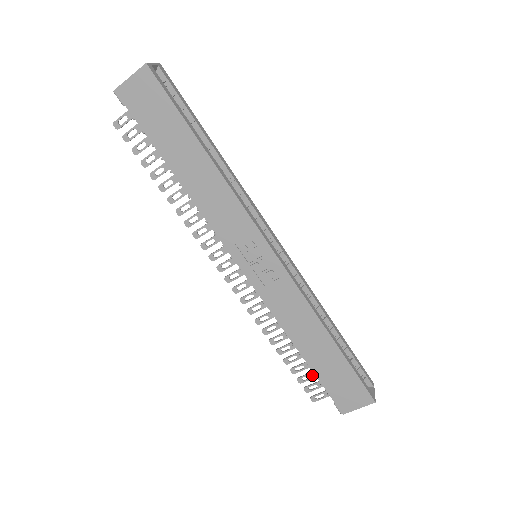
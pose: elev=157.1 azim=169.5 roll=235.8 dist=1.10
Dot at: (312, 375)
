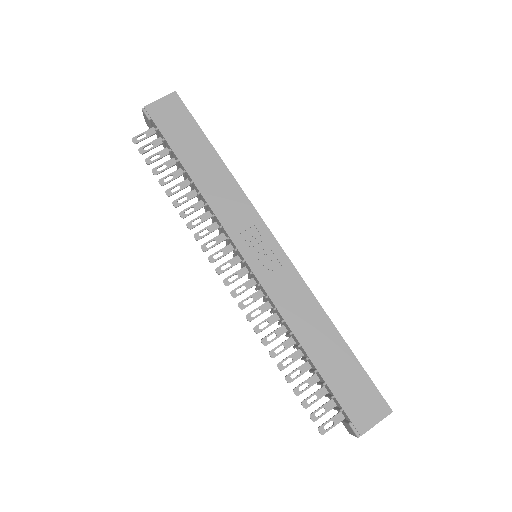
Dot at: (318, 394)
